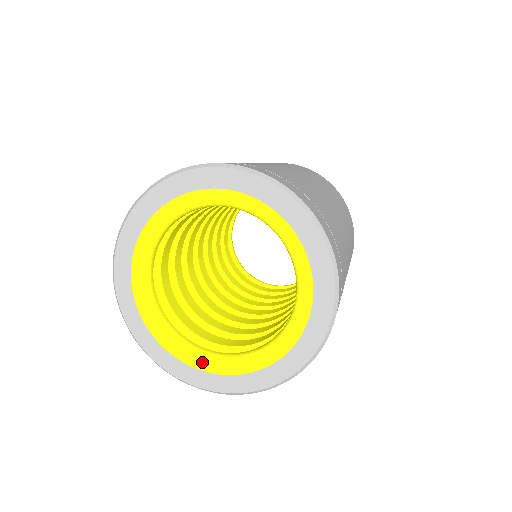
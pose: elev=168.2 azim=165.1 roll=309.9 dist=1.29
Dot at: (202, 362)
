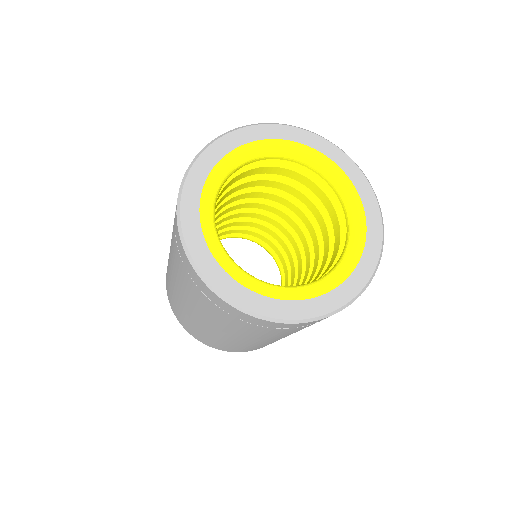
Dot at: (336, 277)
